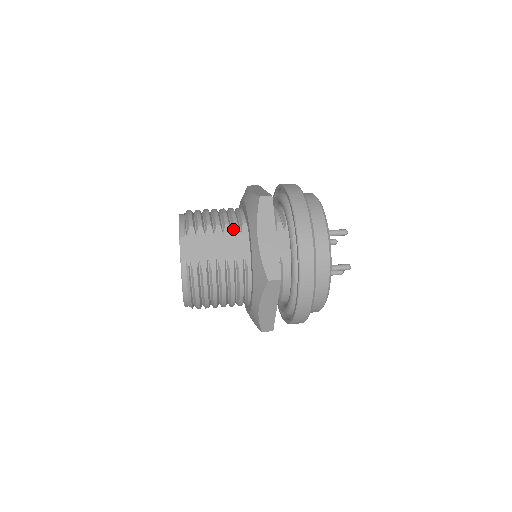
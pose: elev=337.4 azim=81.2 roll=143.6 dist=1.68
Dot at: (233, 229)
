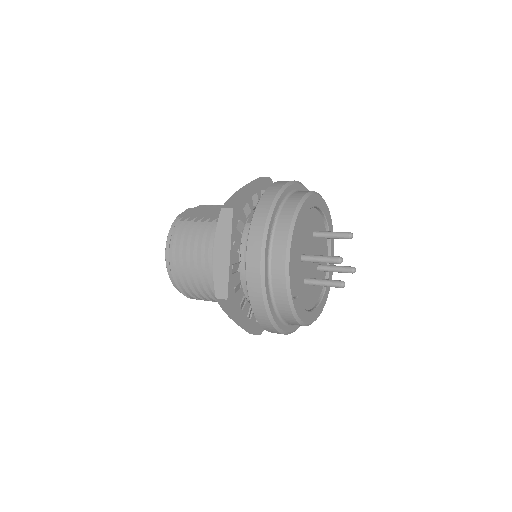
Dot at: occluded
